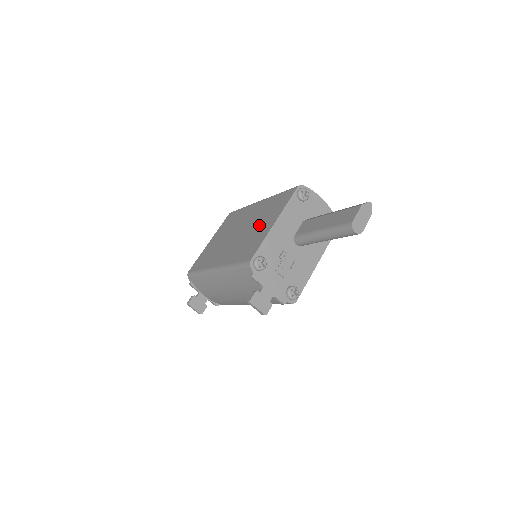
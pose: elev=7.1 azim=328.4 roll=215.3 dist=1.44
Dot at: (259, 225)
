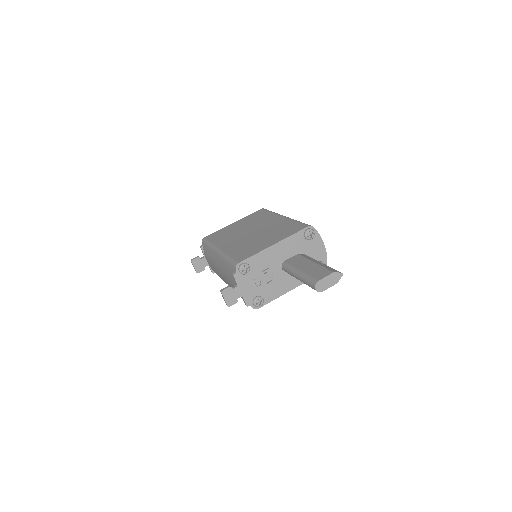
Dot at: (265, 238)
